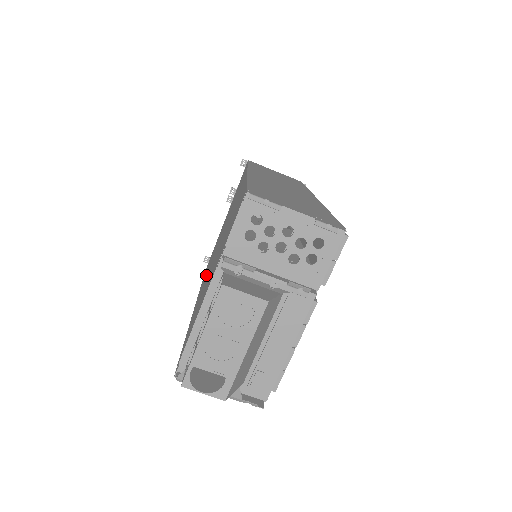
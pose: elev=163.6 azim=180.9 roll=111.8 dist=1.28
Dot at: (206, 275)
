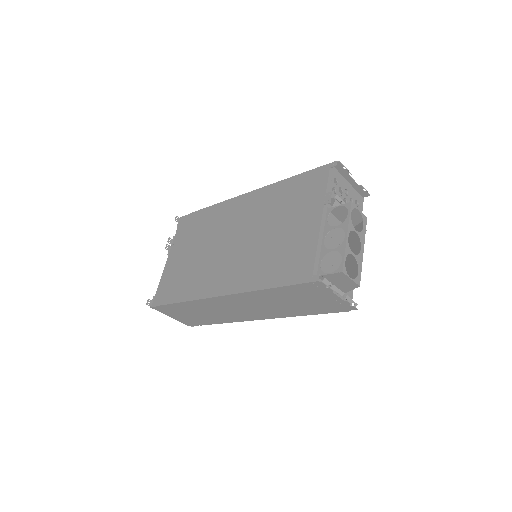
Dot at: (223, 271)
